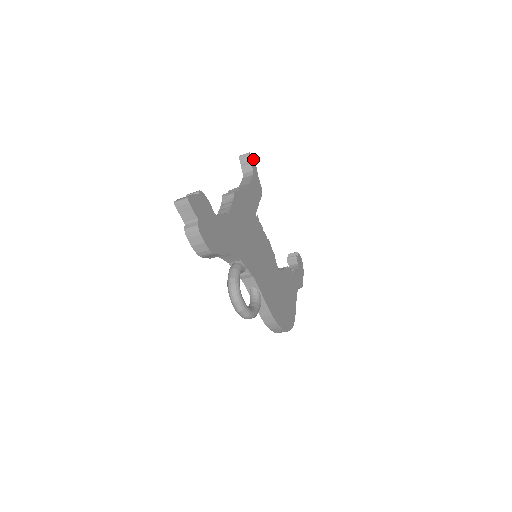
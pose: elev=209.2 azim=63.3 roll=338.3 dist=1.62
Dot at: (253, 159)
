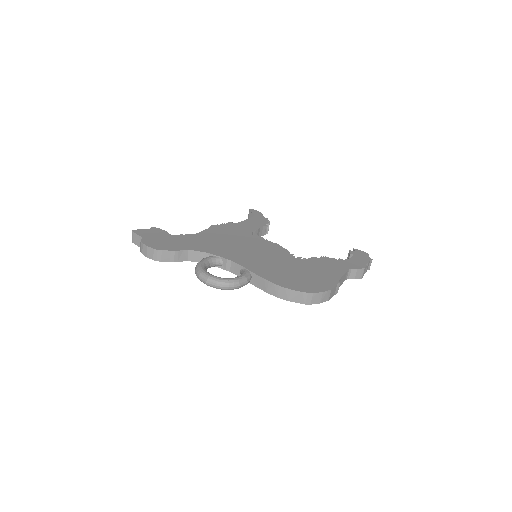
Dot at: (257, 211)
